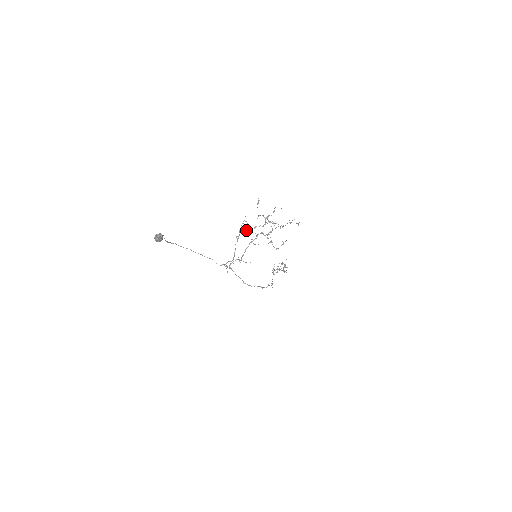
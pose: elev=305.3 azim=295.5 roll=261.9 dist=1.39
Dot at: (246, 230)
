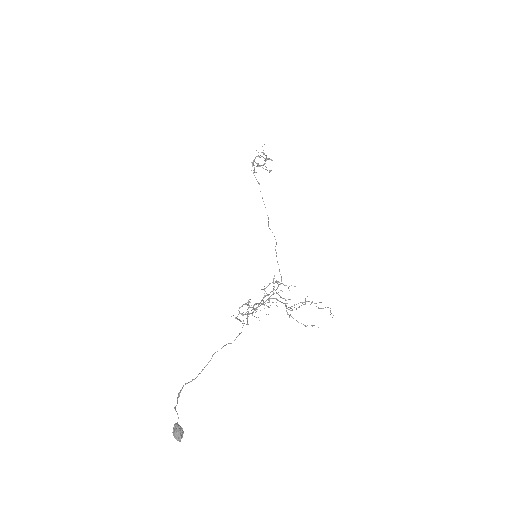
Dot at: (256, 309)
